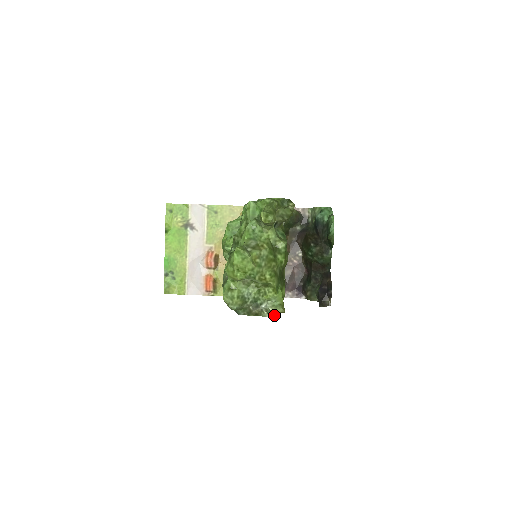
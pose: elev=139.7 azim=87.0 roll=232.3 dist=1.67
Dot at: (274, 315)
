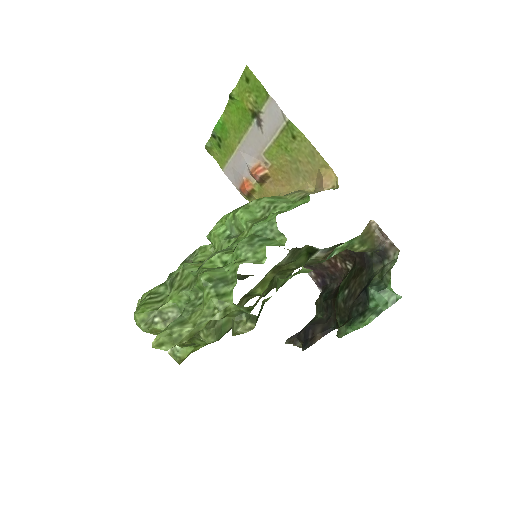
Dot at: occluded
